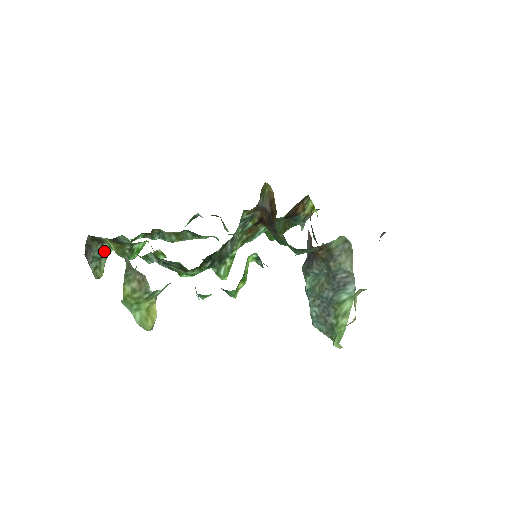
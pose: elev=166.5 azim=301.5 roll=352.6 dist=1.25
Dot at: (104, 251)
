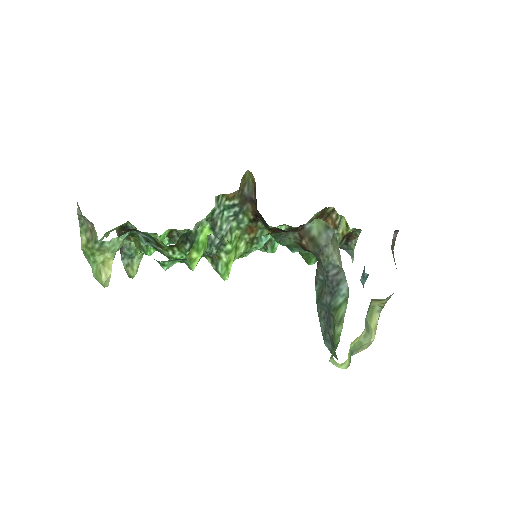
Dot at: (133, 249)
